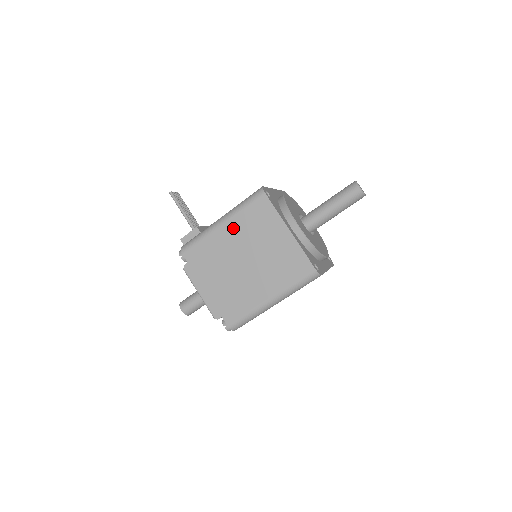
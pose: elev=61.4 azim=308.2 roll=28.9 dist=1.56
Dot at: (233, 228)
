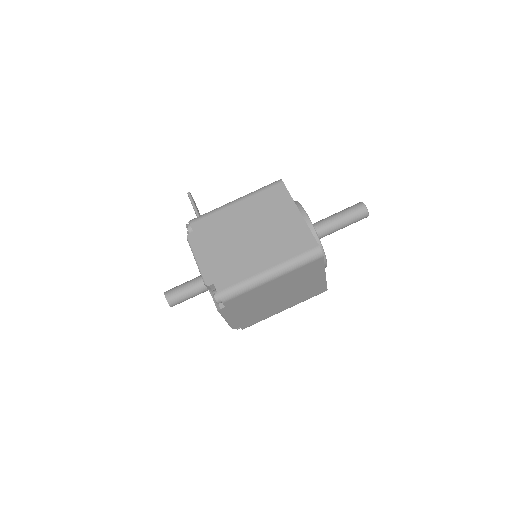
Dot at: (246, 206)
